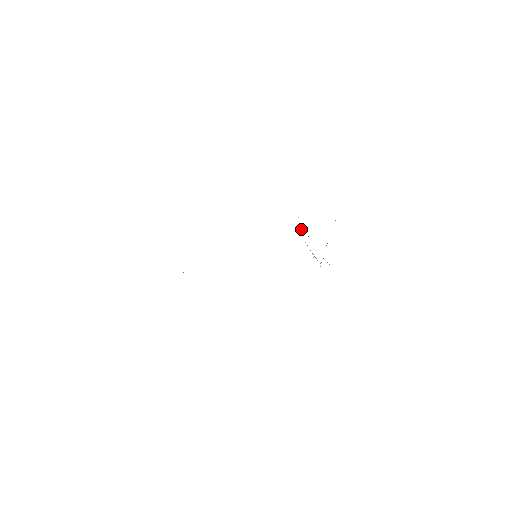
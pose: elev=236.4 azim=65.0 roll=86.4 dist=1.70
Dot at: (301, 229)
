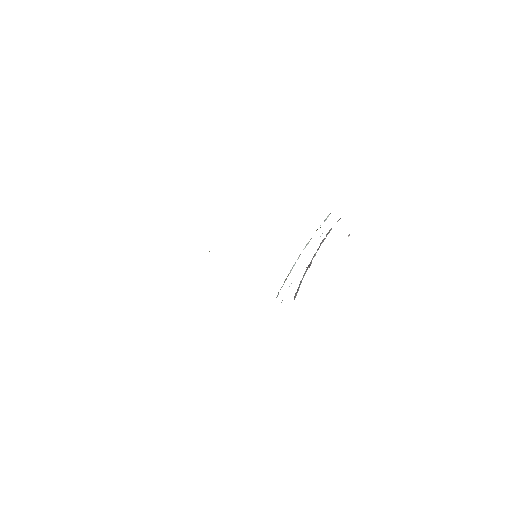
Dot at: (322, 233)
